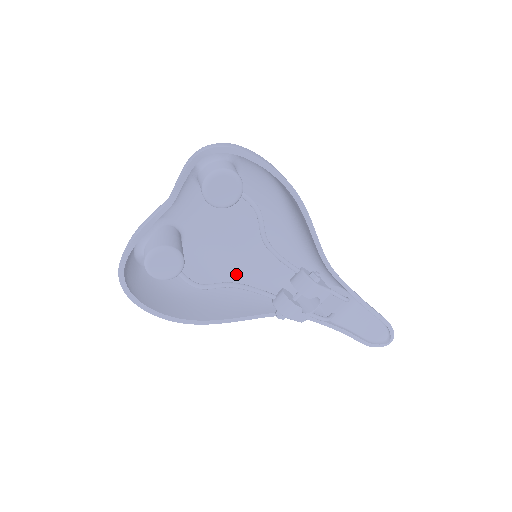
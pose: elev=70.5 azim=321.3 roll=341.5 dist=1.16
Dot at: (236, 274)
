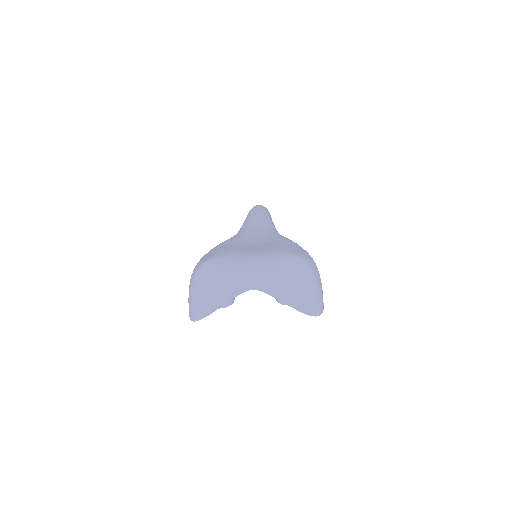
Dot at: occluded
